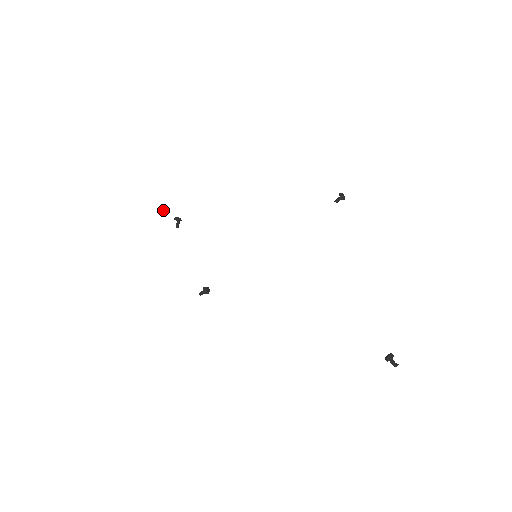
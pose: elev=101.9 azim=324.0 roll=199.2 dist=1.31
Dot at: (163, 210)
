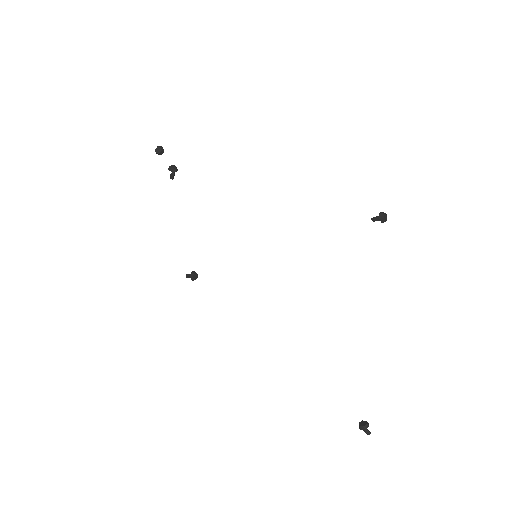
Dot at: (157, 146)
